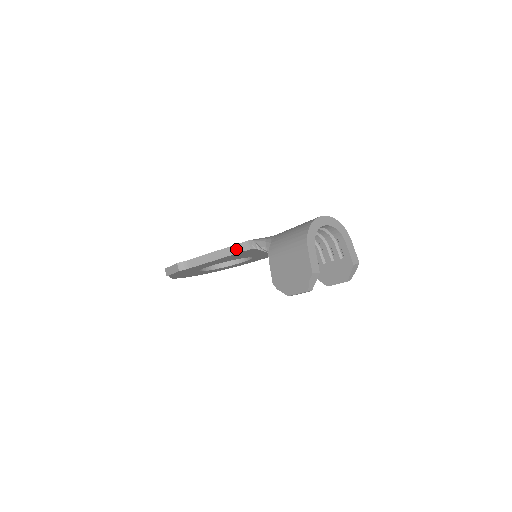
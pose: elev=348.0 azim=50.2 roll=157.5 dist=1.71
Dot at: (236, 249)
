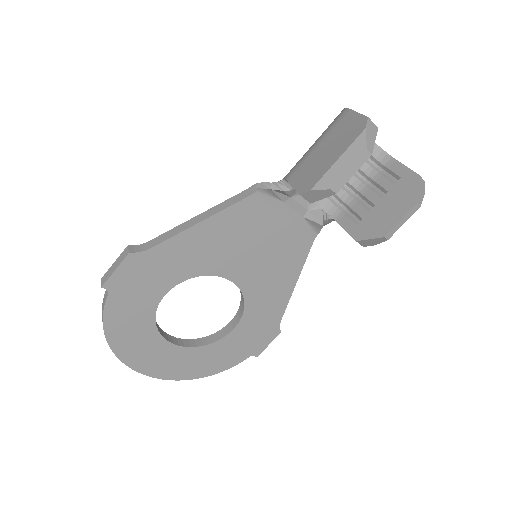
Dot at: (230, 201)
